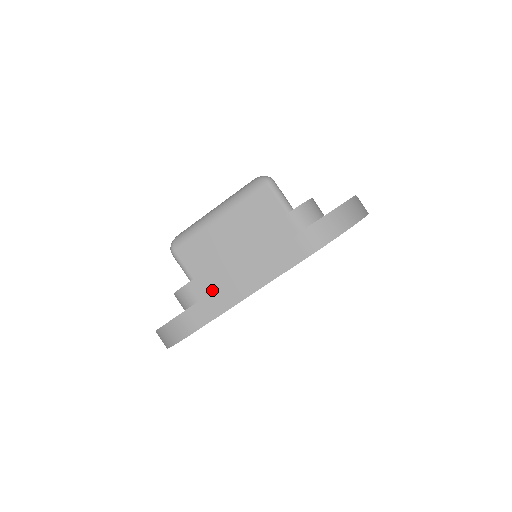
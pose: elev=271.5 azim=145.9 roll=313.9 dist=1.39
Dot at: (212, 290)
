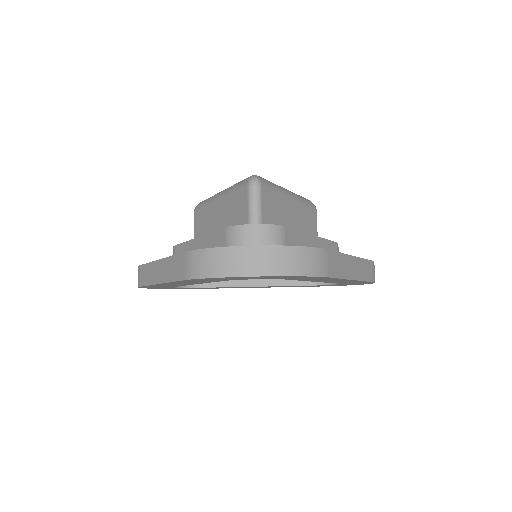
Dot at: occluded
